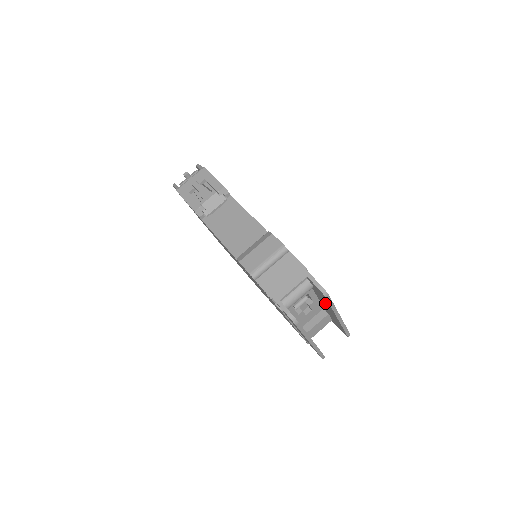
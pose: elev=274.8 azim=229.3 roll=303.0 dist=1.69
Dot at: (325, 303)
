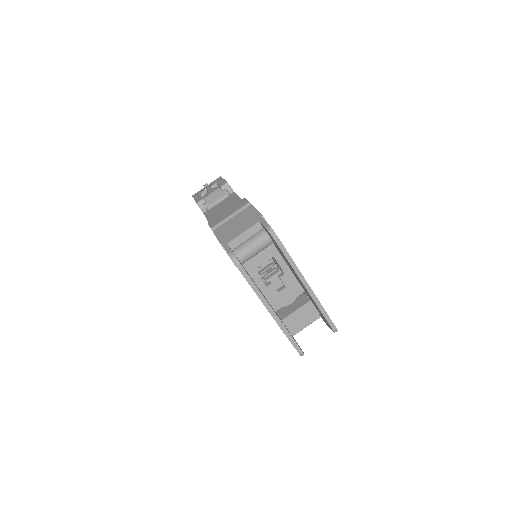
Dot at: (289, 265)
